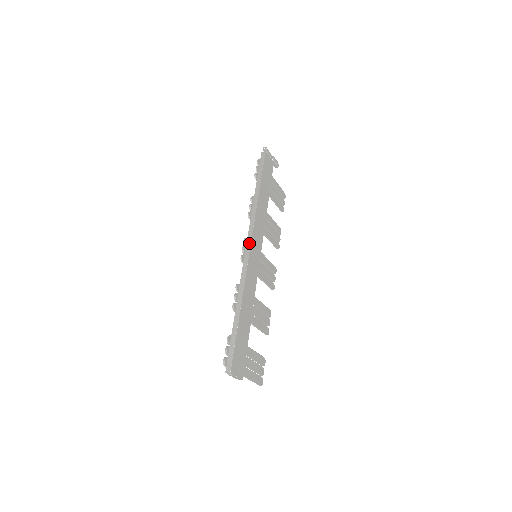
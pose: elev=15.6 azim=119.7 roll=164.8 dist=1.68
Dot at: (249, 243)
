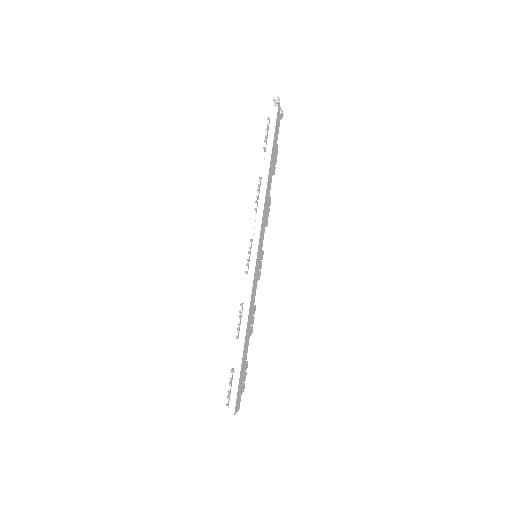
Dot at: (256, 248)
